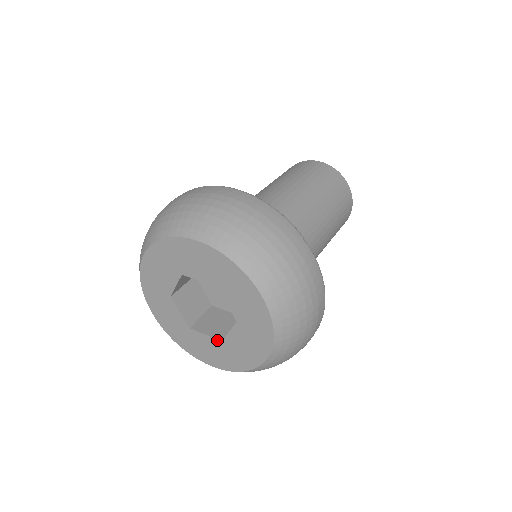
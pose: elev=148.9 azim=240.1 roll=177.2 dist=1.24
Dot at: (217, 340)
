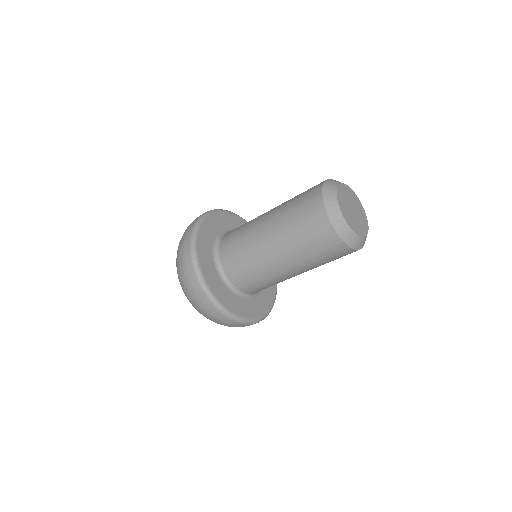
Dot at: occluded
